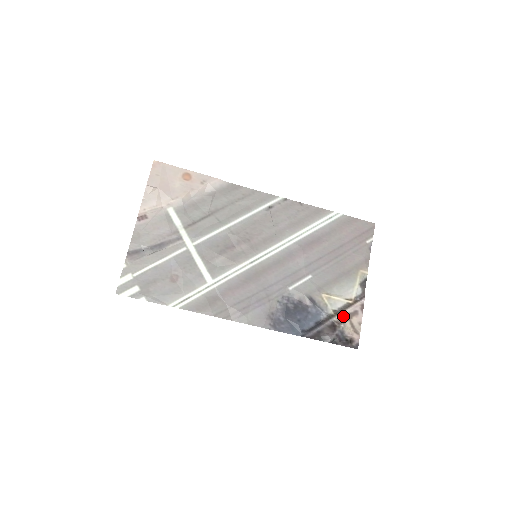
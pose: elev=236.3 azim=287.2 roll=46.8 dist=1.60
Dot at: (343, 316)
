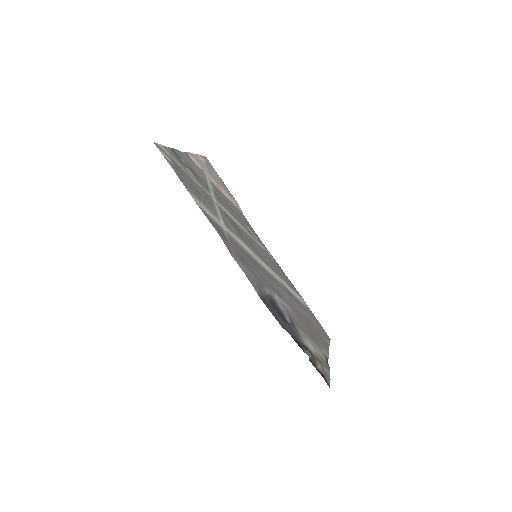
Dot at: (316, 356)
